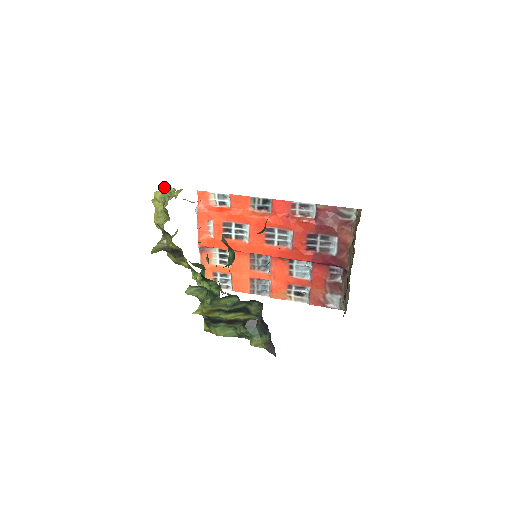
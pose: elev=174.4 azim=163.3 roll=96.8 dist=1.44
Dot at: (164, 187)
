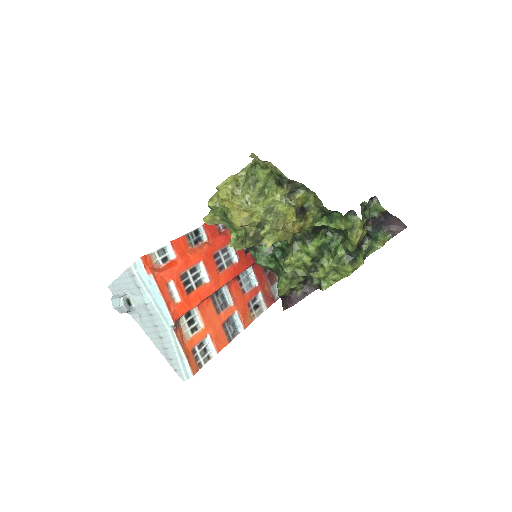
Dot at: (232, 176)
